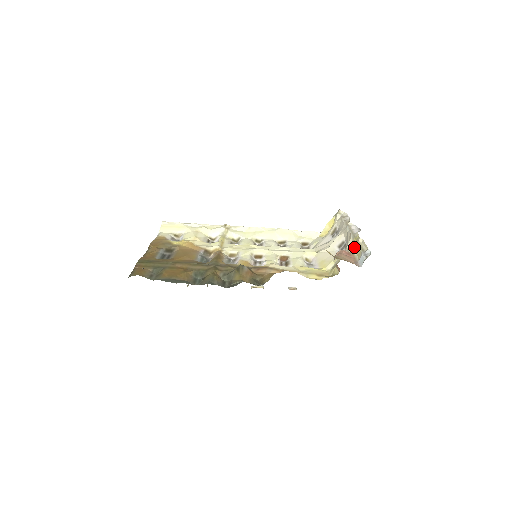
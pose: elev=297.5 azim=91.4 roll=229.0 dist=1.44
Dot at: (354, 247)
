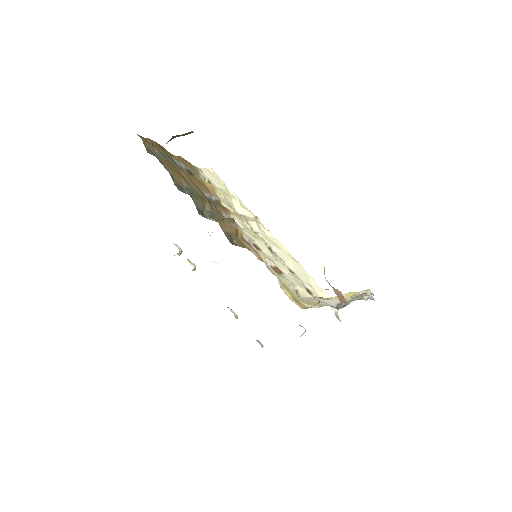
Dot at: (353, 298)
